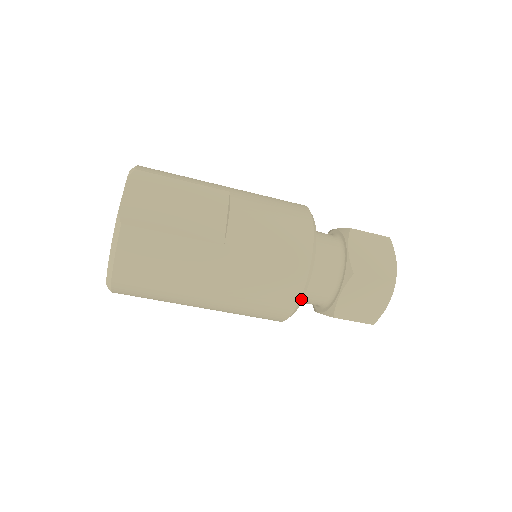
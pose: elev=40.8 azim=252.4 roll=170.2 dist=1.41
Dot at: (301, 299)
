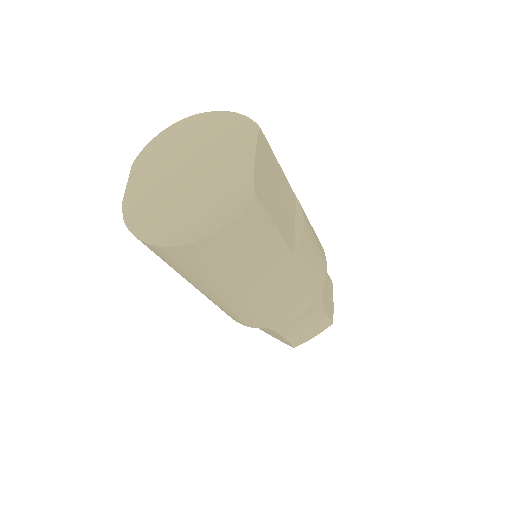
Dot at: (292, 319)
